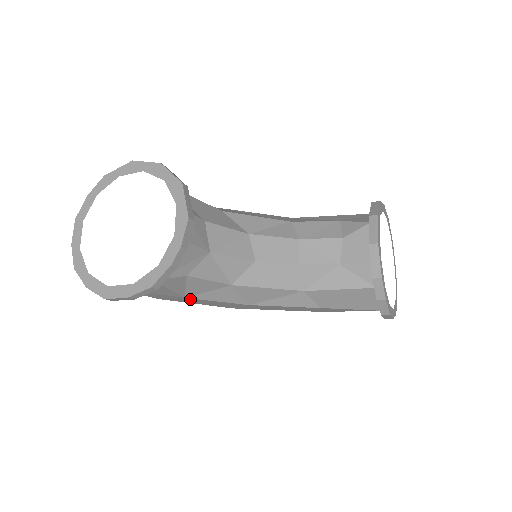
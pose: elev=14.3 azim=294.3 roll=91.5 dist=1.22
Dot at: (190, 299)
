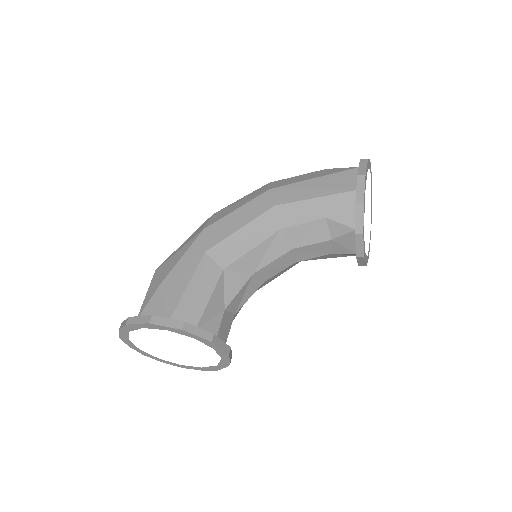
Dot at: occluded
